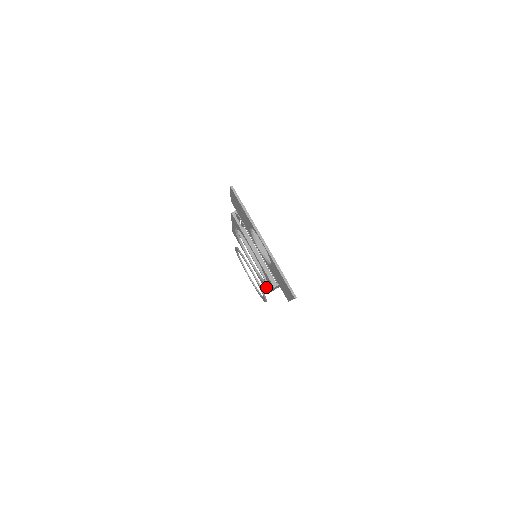
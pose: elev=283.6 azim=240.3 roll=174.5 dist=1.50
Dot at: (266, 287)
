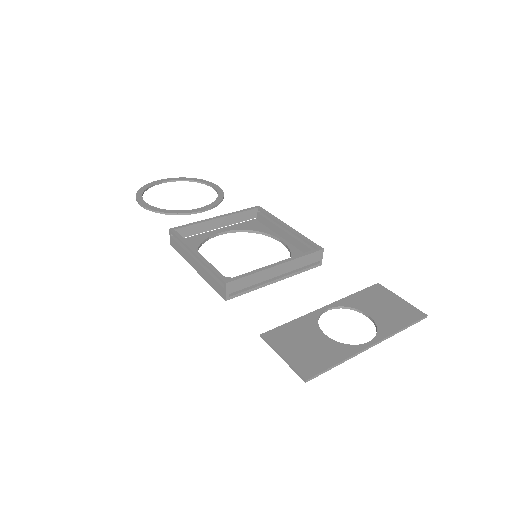
Dot at: (267, 234)
